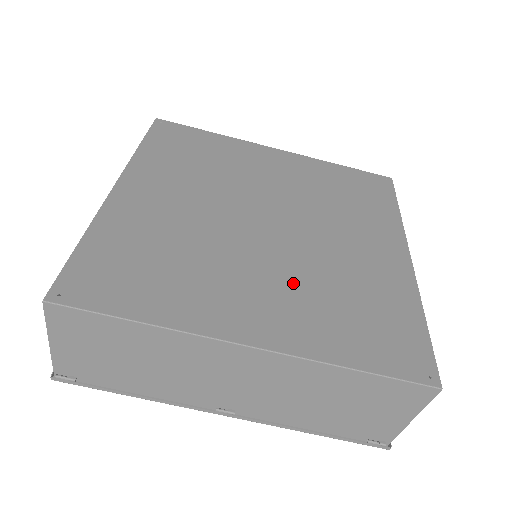
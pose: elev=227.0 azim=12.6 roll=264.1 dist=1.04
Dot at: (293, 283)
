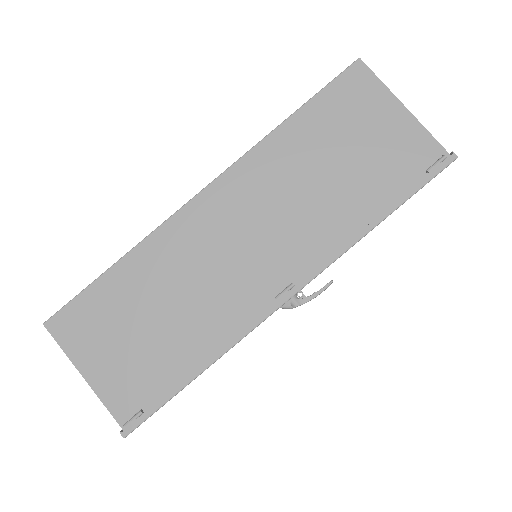
Dot at: occluded
